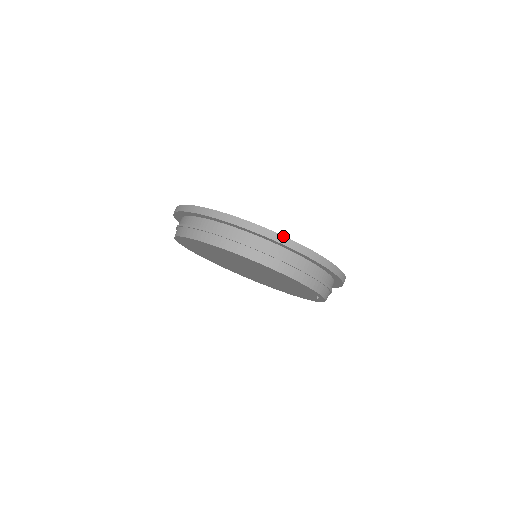
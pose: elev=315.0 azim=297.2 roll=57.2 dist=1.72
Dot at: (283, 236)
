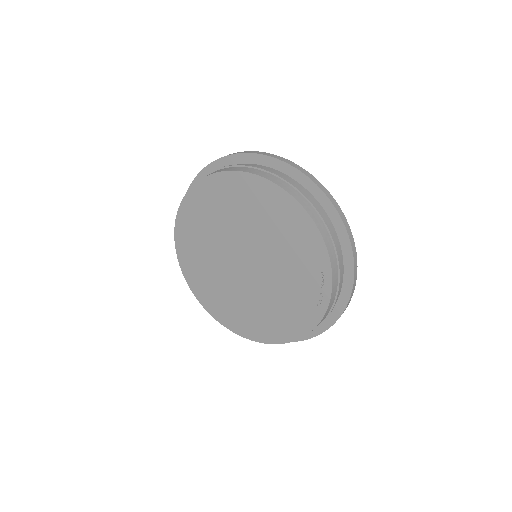
Dot at: (314, 177)
